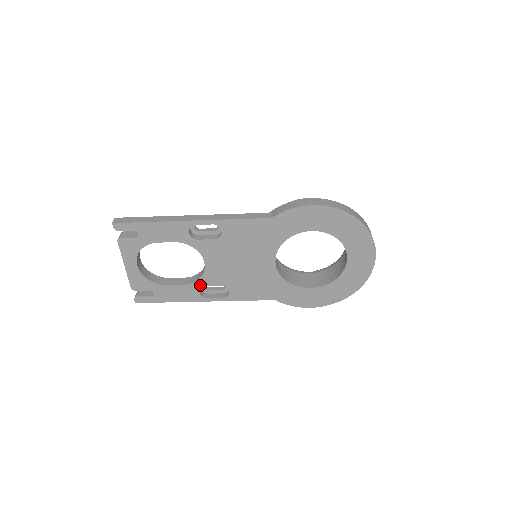
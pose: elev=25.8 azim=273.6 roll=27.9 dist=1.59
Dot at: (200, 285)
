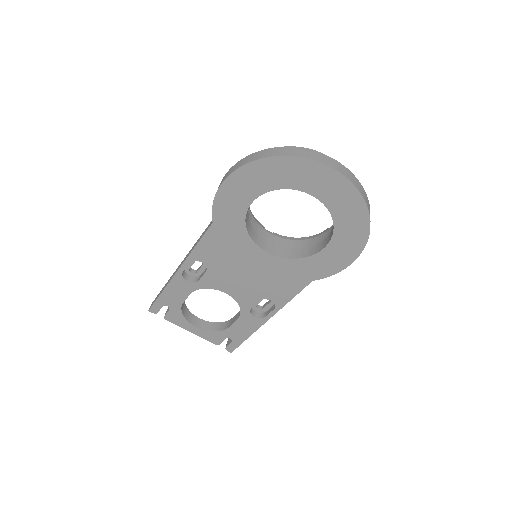
Dot at: (247, 311)
